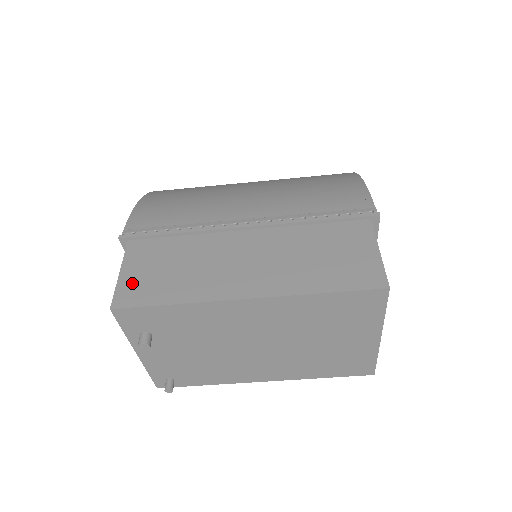
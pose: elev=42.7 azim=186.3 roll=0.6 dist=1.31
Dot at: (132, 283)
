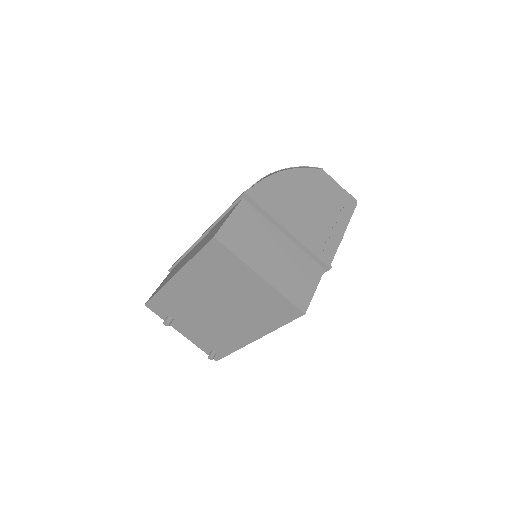
Dot at: occluded
